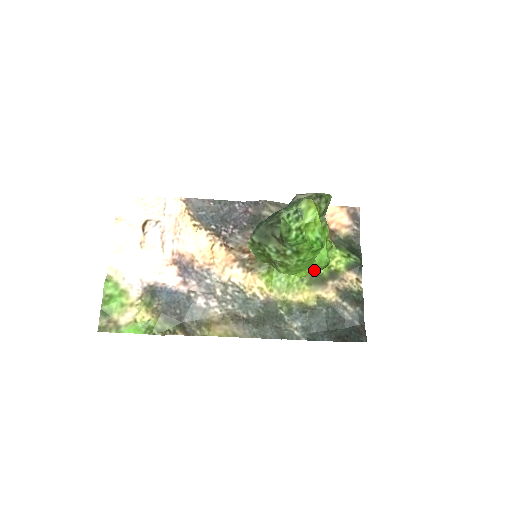
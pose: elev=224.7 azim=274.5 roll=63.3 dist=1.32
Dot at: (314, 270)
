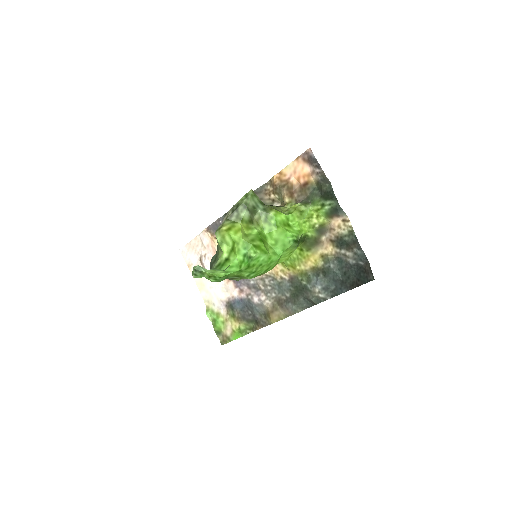
Dot at: (289, 251)
